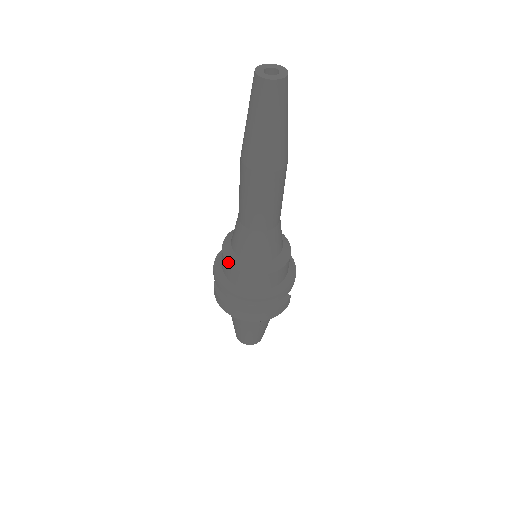
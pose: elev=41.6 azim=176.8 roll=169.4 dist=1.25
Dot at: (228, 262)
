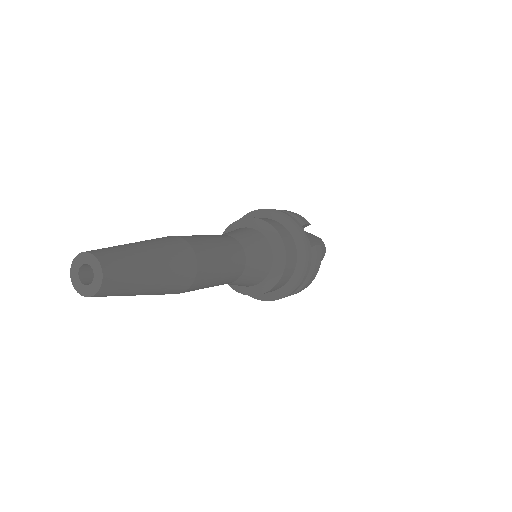
Dot at: occluded
